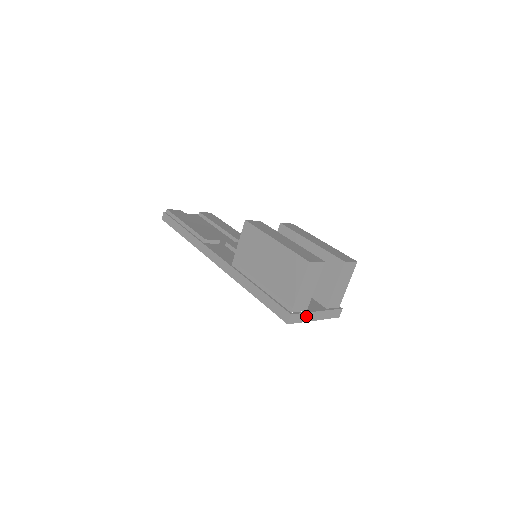
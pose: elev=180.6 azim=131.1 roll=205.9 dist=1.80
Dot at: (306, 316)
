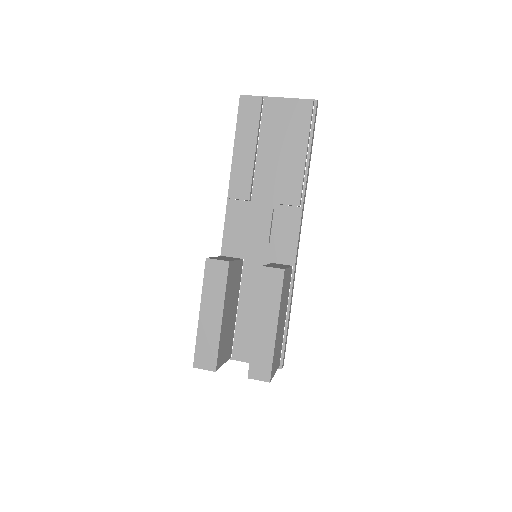
Dot at: (231, 358)
